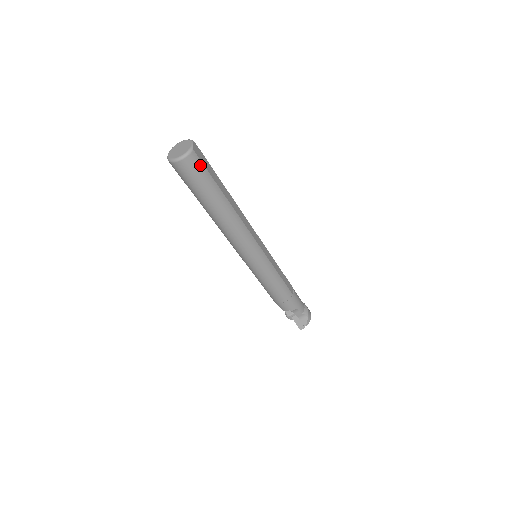
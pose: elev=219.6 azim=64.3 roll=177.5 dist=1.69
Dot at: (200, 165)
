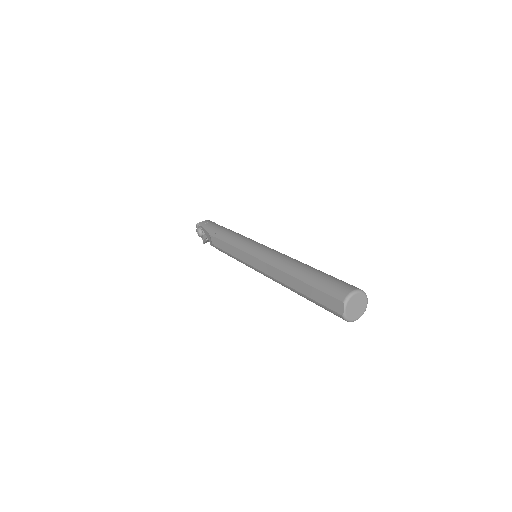
Dot at: occluded
